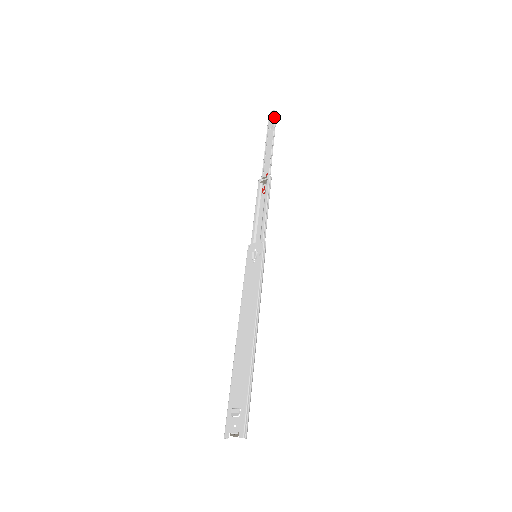
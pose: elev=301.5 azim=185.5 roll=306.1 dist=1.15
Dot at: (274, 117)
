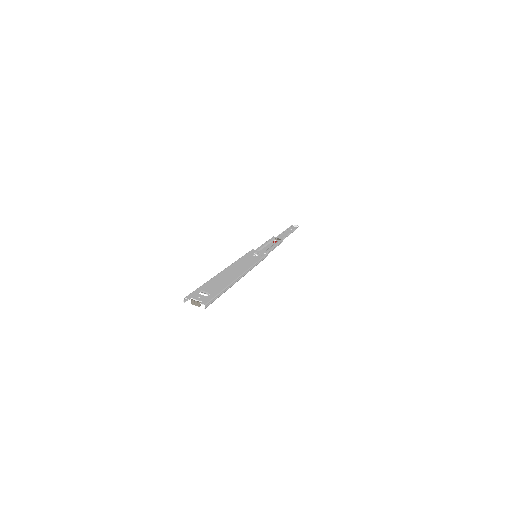
Dot at: (295, 228)
